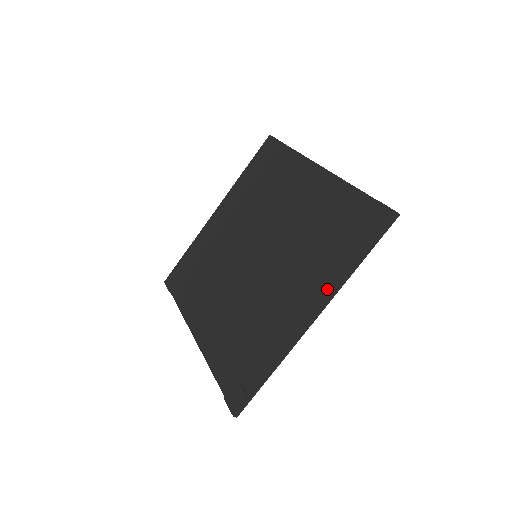
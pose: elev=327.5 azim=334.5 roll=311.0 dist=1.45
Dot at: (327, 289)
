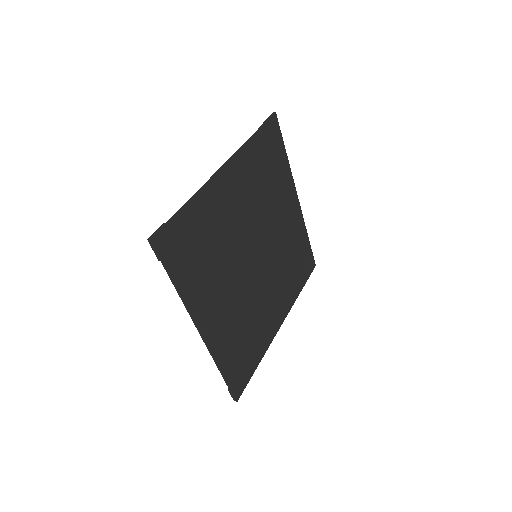
Dot at: (194, 306)
